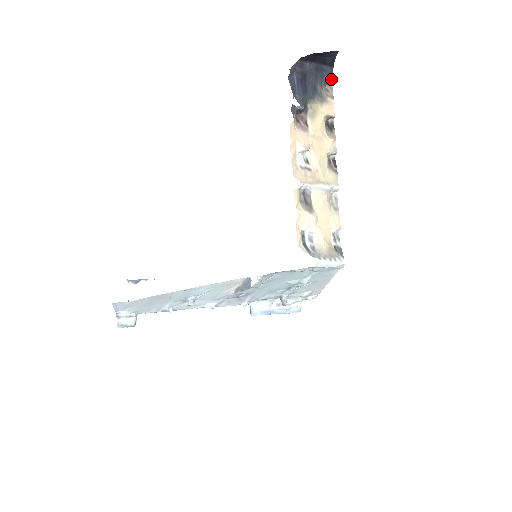
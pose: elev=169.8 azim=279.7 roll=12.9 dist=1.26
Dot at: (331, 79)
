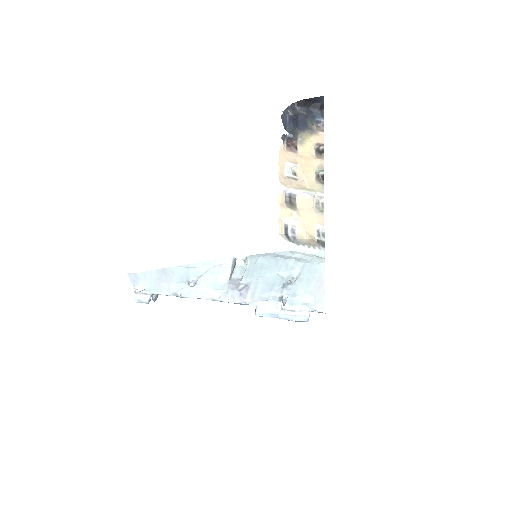
Dot at: (322, 119)
